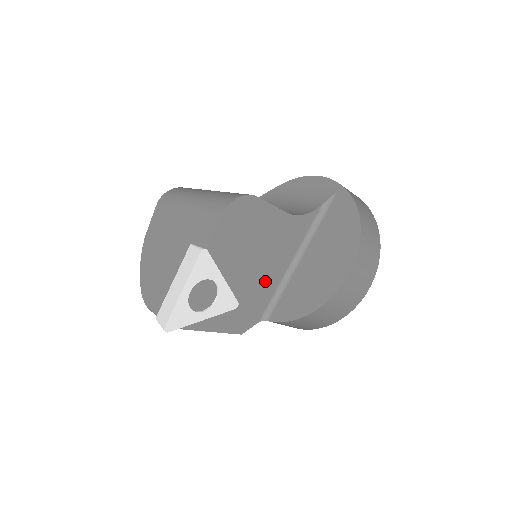
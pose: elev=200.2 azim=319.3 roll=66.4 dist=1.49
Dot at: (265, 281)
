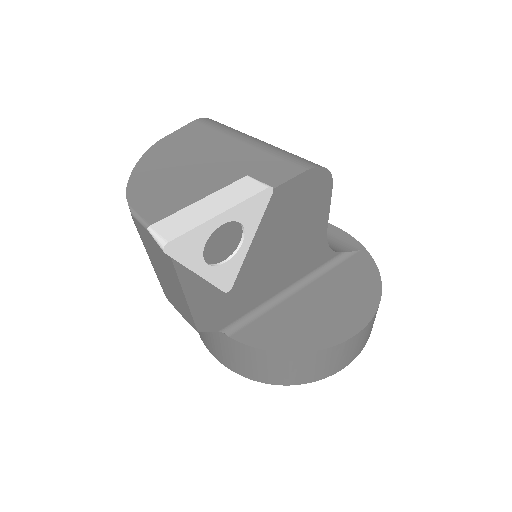
Dot at: (261, 286)
